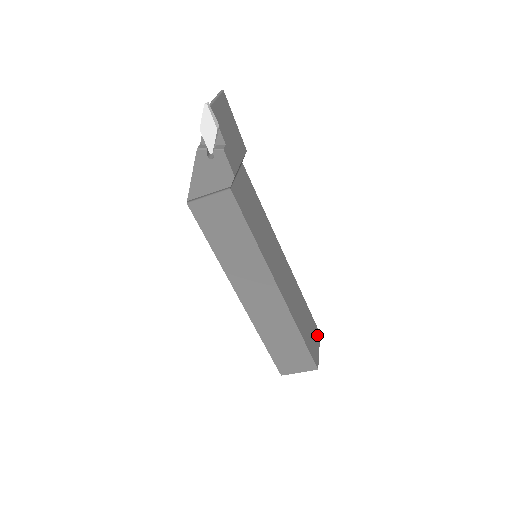
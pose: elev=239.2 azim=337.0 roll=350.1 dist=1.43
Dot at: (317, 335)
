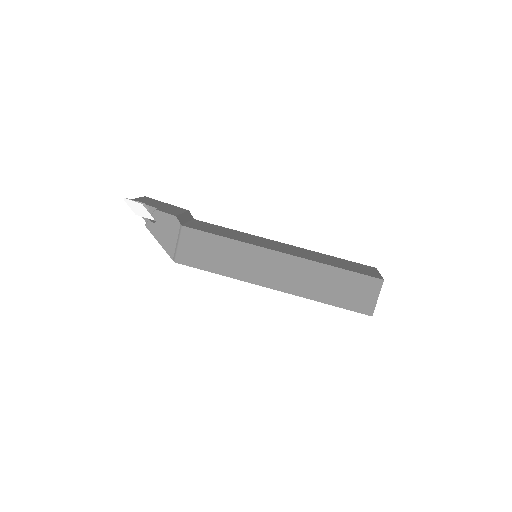
Dot at: (370, 268)
